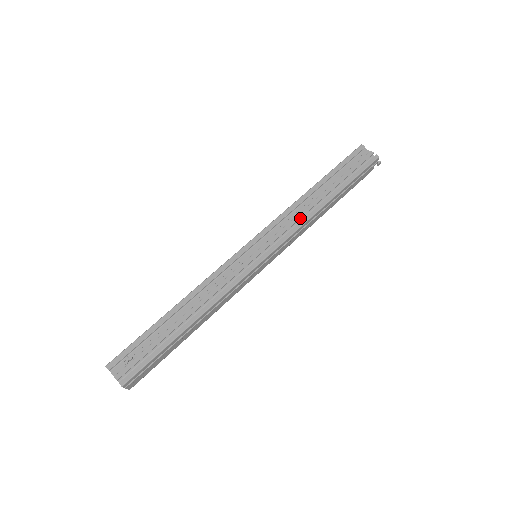
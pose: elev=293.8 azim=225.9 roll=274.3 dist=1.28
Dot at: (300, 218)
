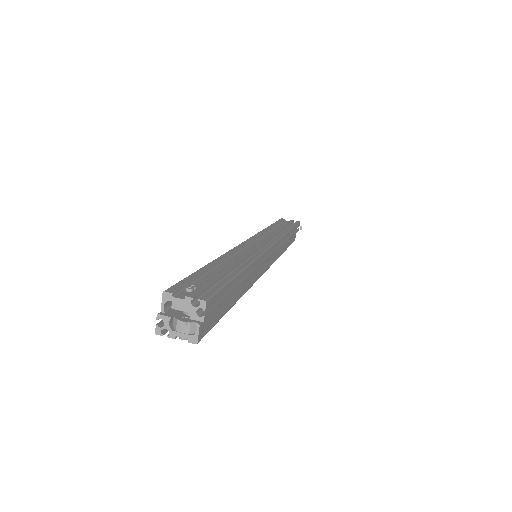
Dot at: (276, 235)
